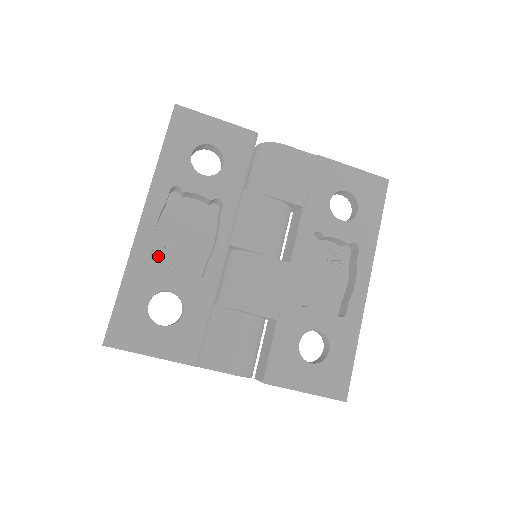
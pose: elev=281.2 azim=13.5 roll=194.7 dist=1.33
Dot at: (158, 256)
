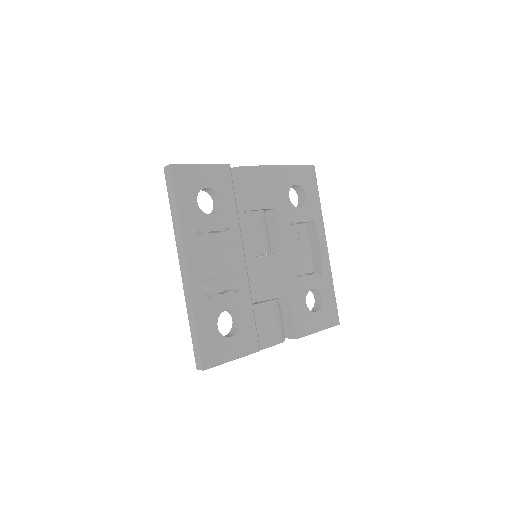
Dot at: occluded
